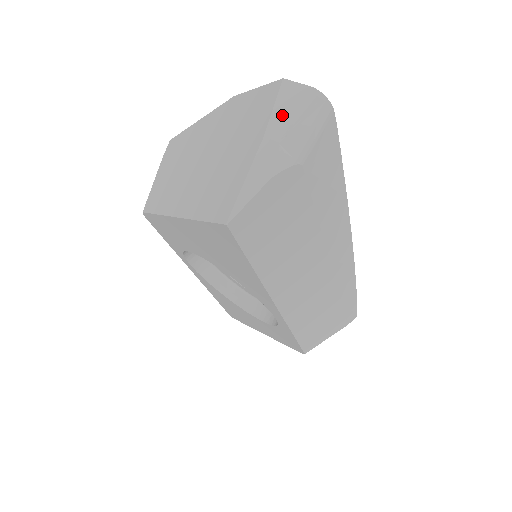
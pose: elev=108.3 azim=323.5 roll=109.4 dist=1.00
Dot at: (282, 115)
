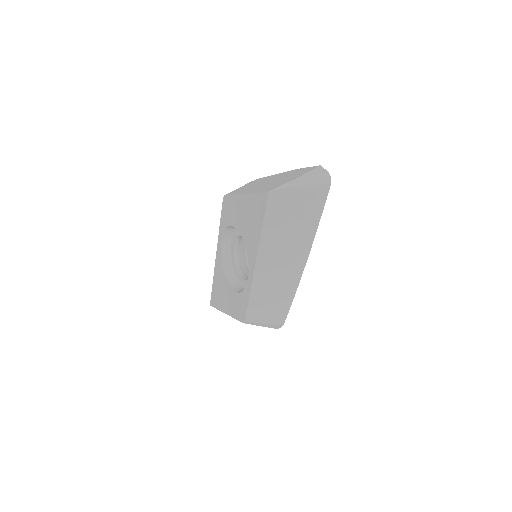
Dot at: (312, 173)
